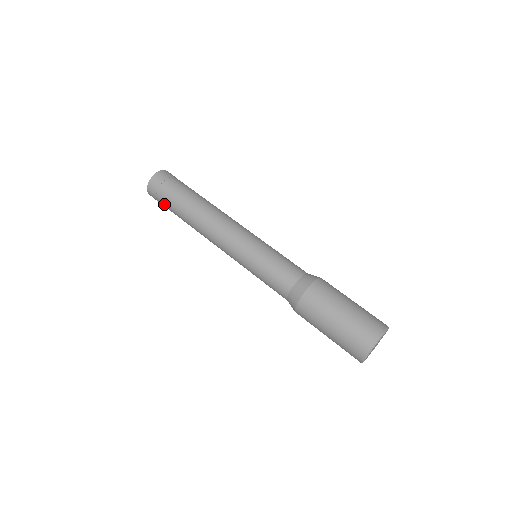
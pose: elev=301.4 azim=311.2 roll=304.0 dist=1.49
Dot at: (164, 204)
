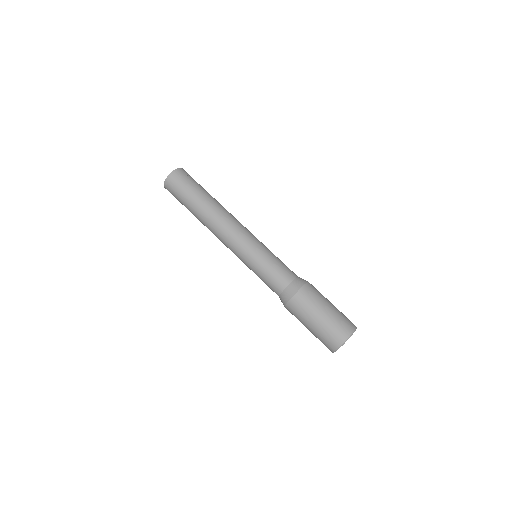
Dot at: (179, 201)
